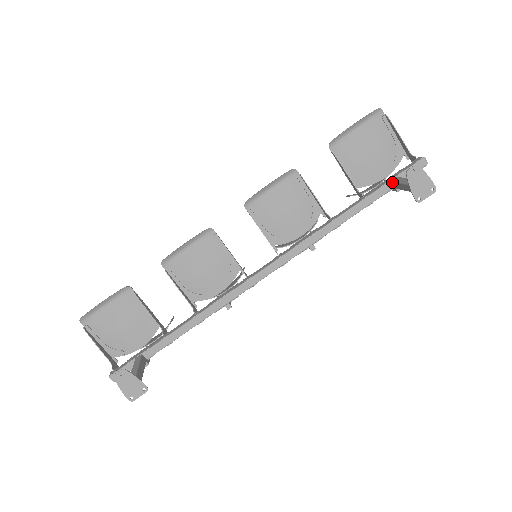
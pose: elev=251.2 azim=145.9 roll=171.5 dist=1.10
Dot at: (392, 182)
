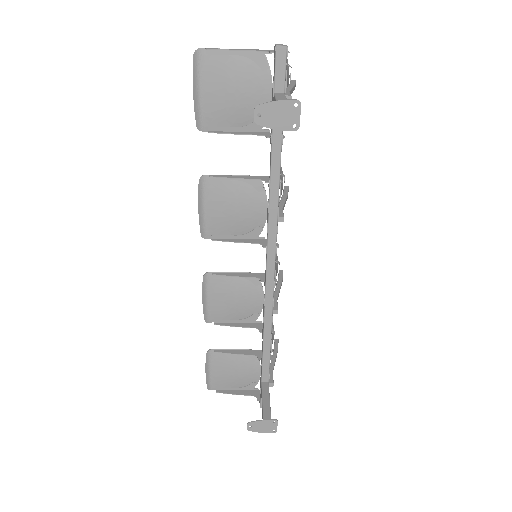
Dot at: occluded
